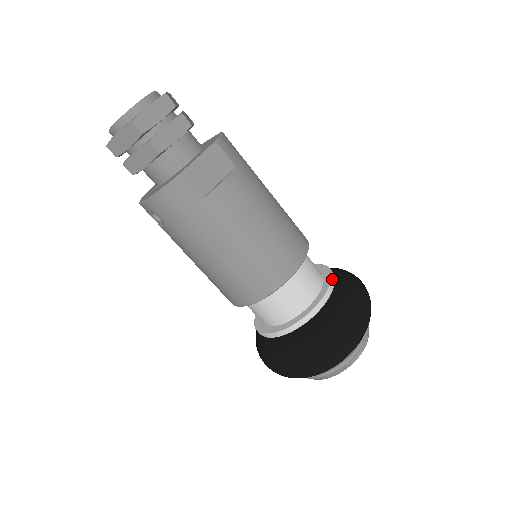
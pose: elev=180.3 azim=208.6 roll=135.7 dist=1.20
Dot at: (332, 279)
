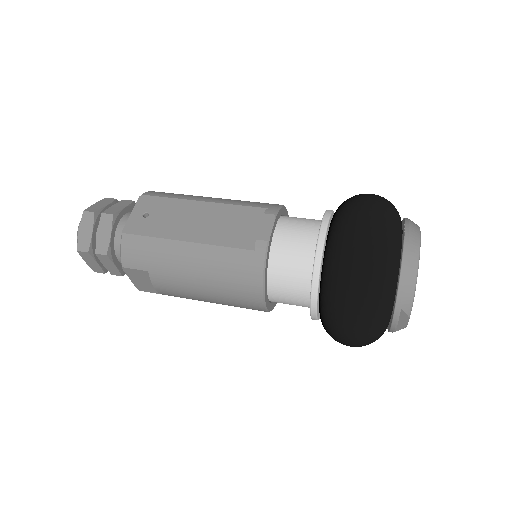
Dot at: (311, 287)
